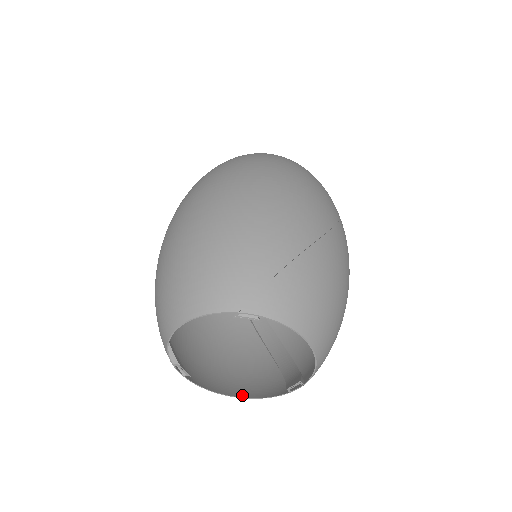
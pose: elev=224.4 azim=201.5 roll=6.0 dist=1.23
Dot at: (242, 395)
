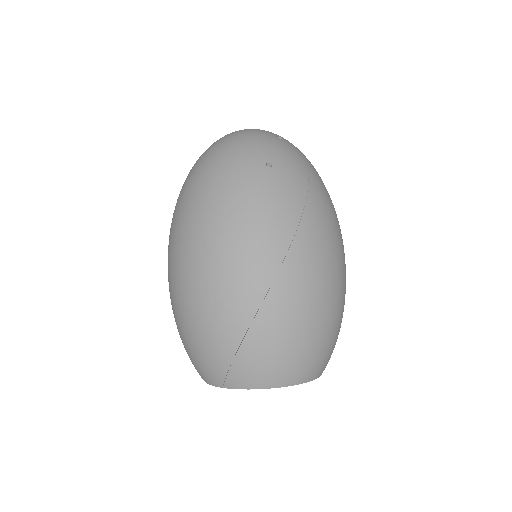
Dot at: occluded
